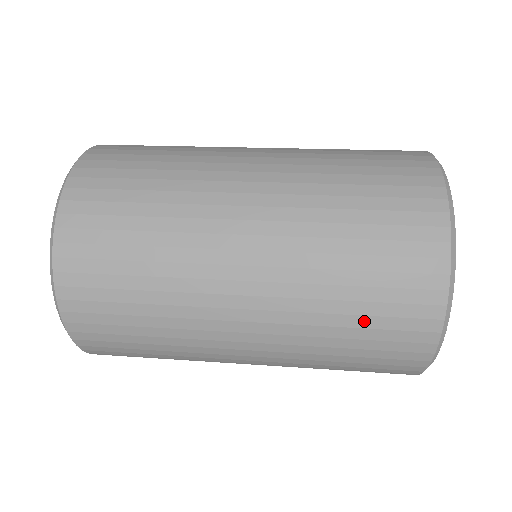
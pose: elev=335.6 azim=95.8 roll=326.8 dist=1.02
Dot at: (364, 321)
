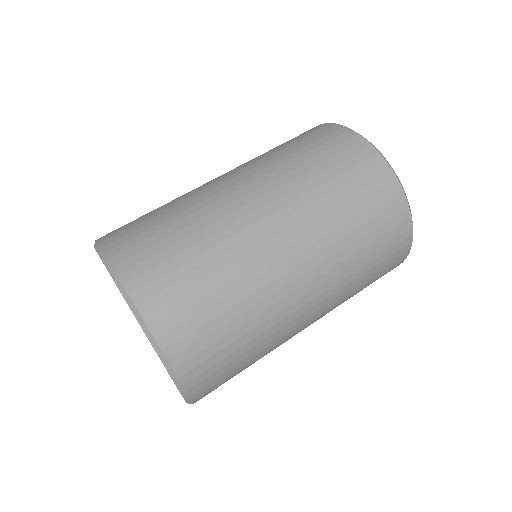
Dot at: (364, 217)
